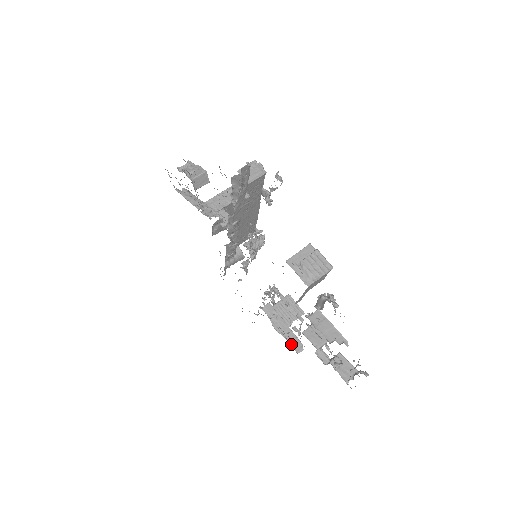
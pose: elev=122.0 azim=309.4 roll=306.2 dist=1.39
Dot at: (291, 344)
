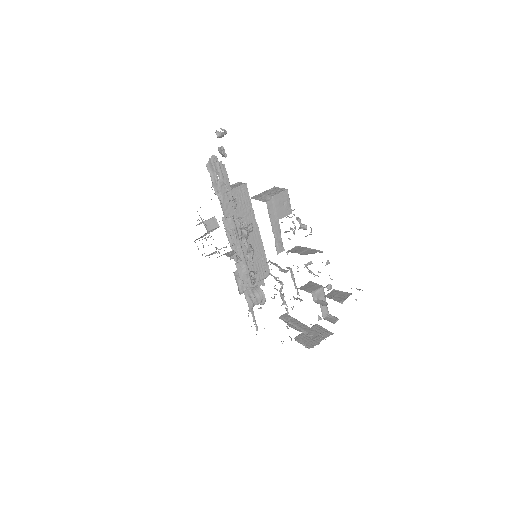
Dot at: (308, 335)
